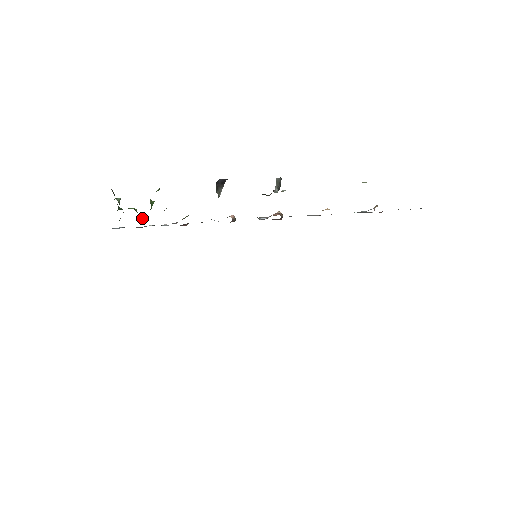
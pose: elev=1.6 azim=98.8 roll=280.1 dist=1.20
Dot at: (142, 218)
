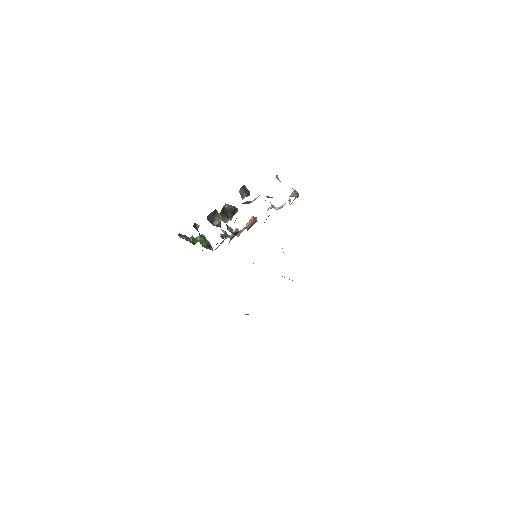
Dot at: occluded
